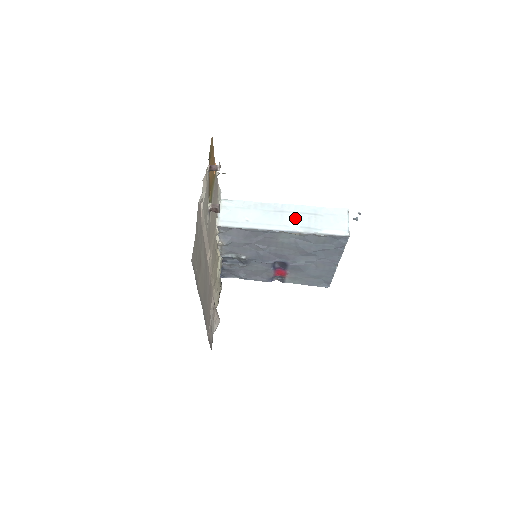
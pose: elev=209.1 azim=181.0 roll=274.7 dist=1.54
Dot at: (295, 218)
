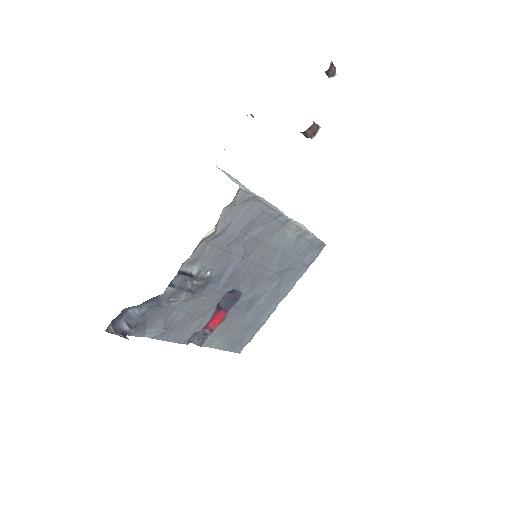
Dot at: occluded
